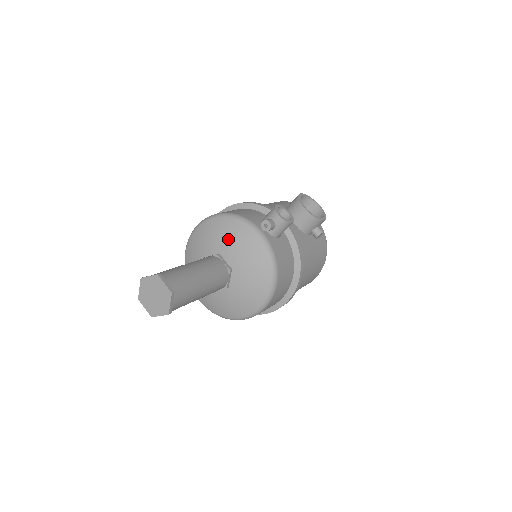
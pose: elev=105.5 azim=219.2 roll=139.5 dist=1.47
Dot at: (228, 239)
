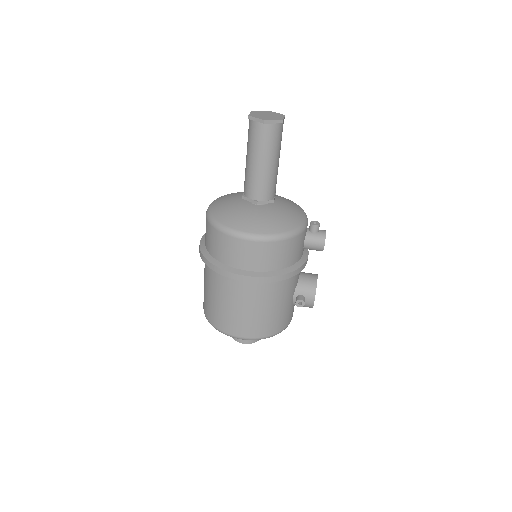
Dot at: (287, 202)
